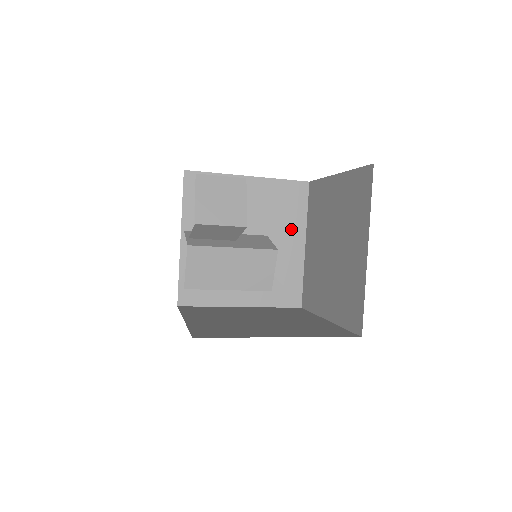
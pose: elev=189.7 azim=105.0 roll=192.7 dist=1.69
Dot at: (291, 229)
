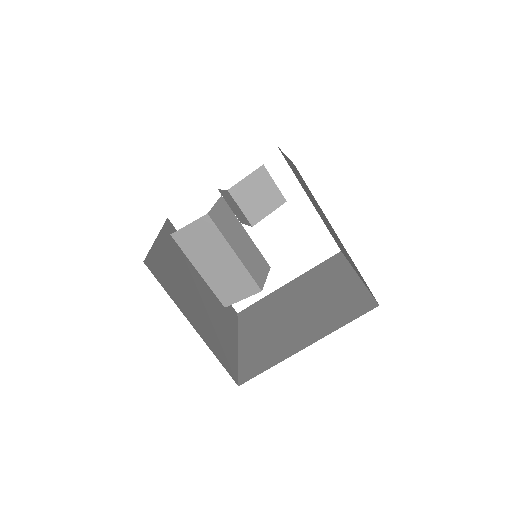
Dot at: (228, 324)
